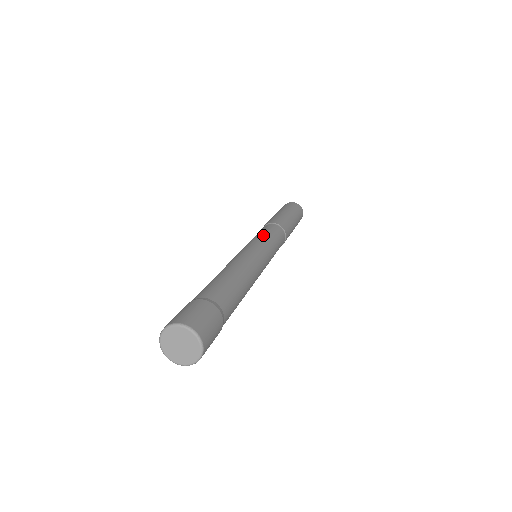
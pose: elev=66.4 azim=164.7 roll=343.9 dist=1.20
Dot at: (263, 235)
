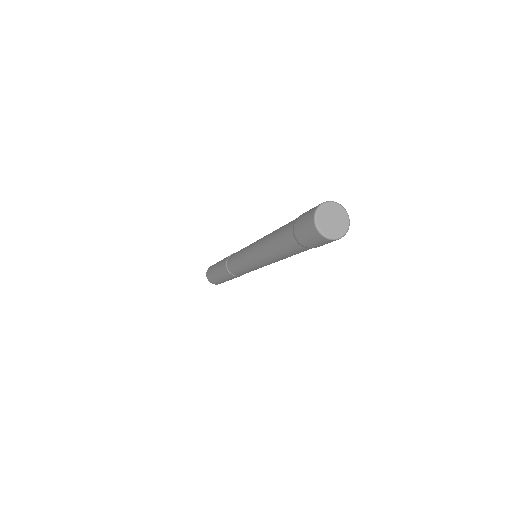
Dot at: (239, 251)
